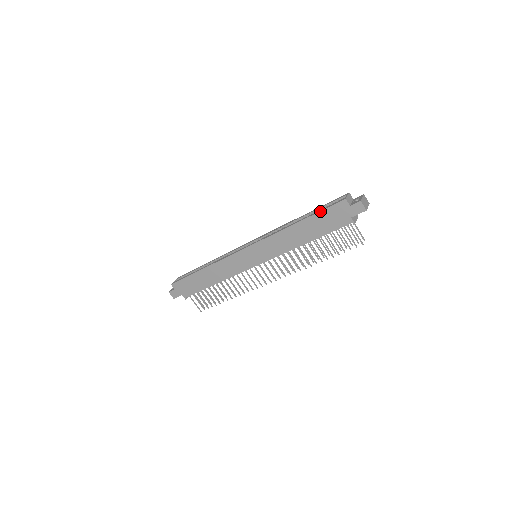
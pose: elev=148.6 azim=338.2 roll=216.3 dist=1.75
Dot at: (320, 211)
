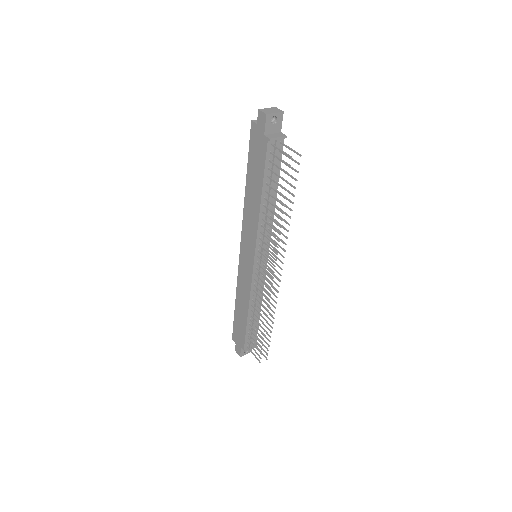
Dot at: (248, 154)
